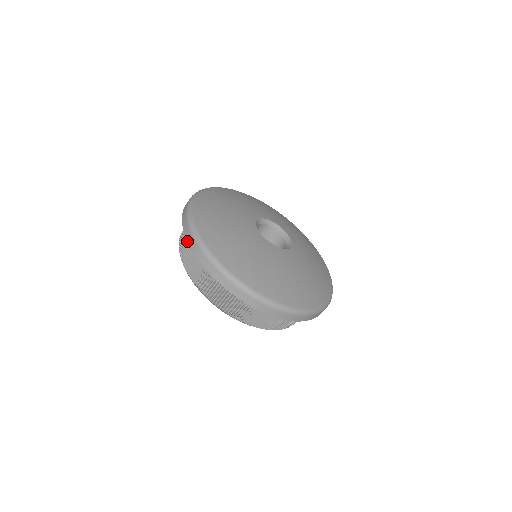
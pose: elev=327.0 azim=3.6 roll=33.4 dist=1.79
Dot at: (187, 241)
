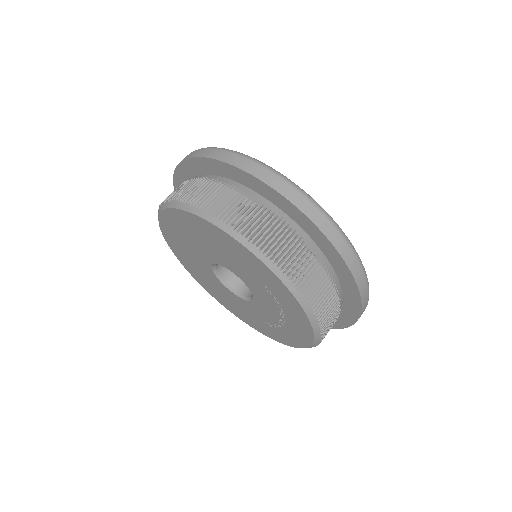
Dot at: (322, 232)
